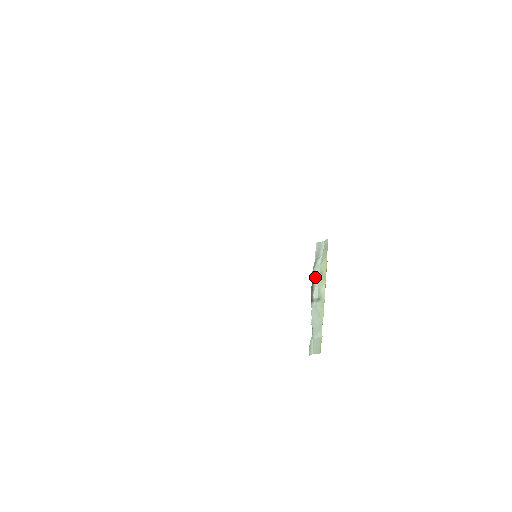
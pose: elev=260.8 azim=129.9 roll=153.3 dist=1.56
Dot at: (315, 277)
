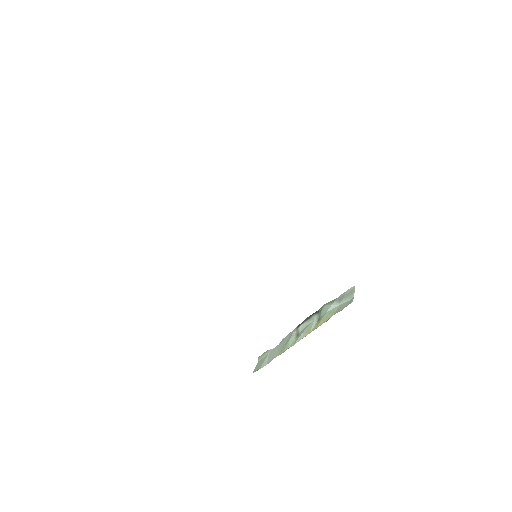
Dot at: (319, 313)
